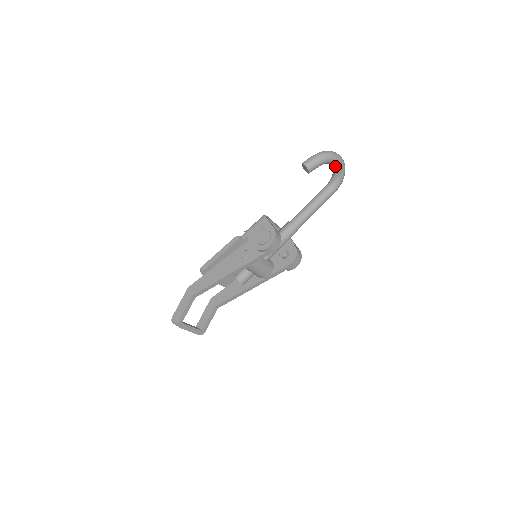
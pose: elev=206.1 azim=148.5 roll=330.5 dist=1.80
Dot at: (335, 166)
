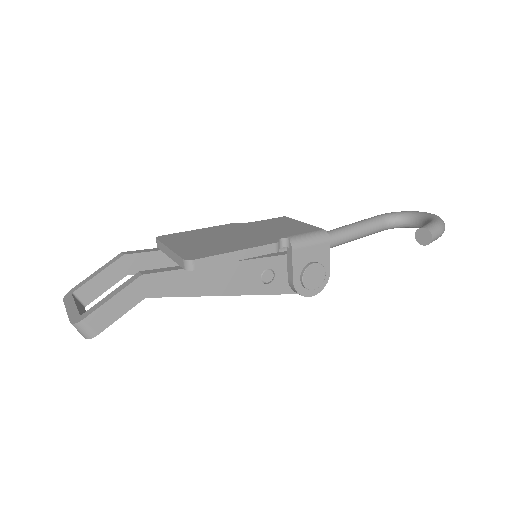
Dot at: occluded
